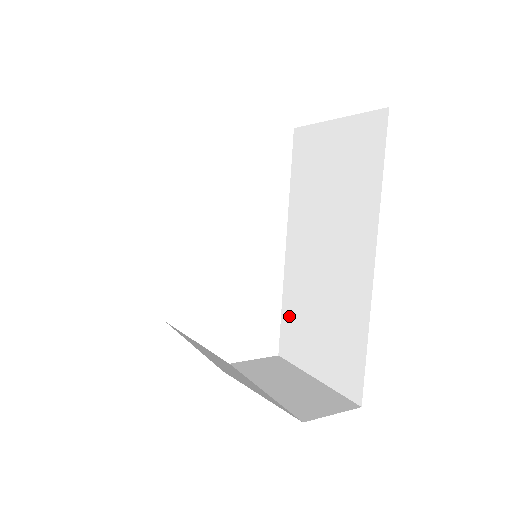
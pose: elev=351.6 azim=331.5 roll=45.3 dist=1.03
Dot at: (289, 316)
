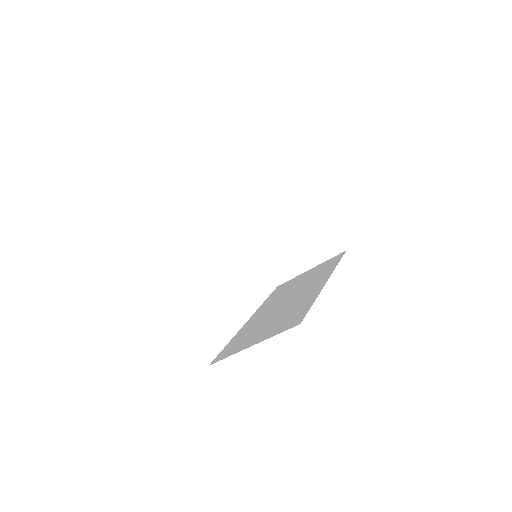
Dot at: (235, 341)
